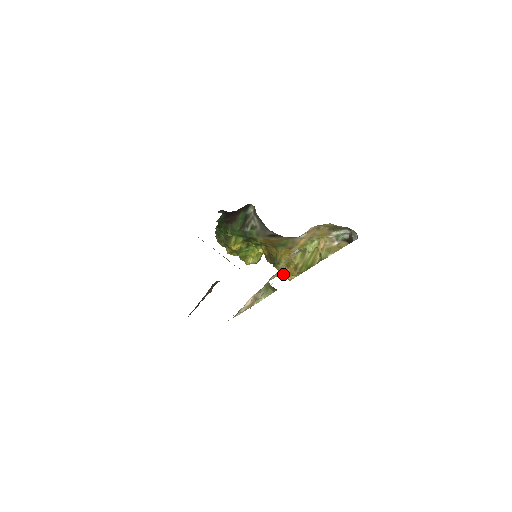
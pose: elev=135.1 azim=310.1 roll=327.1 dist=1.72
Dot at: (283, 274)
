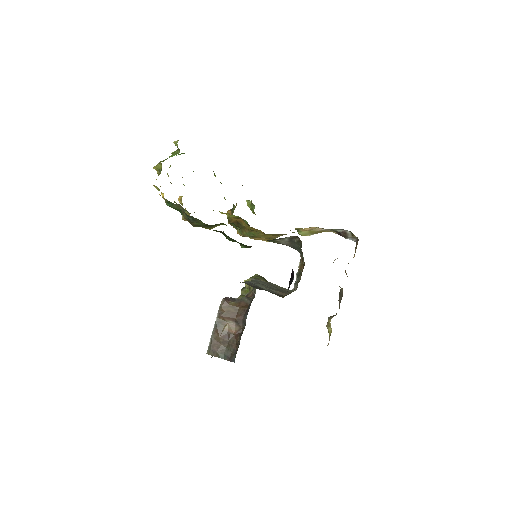
Dot at: occluded
